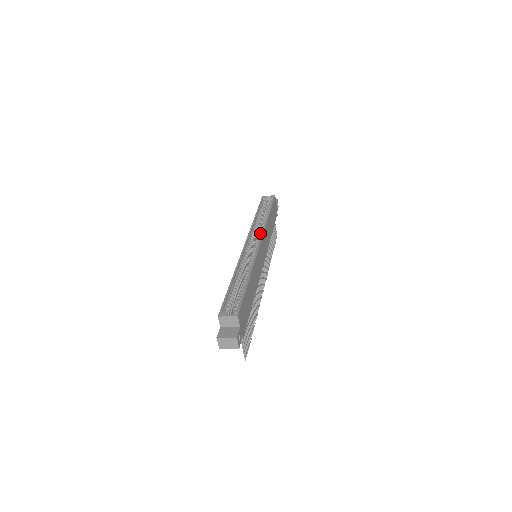
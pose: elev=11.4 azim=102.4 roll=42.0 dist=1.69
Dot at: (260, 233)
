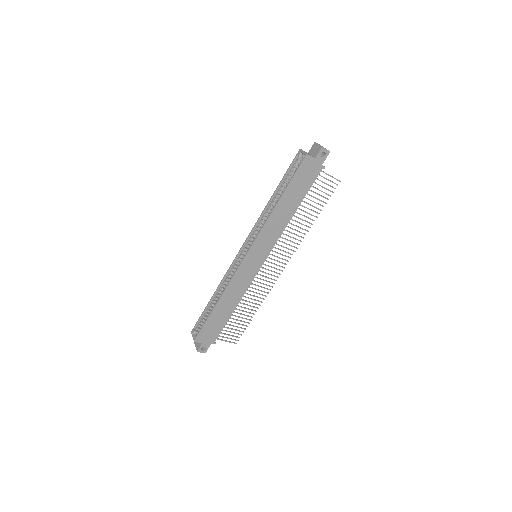
Dot at: (257, 234)
